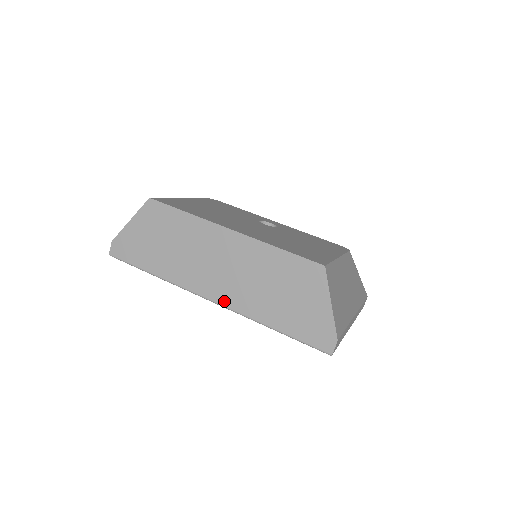
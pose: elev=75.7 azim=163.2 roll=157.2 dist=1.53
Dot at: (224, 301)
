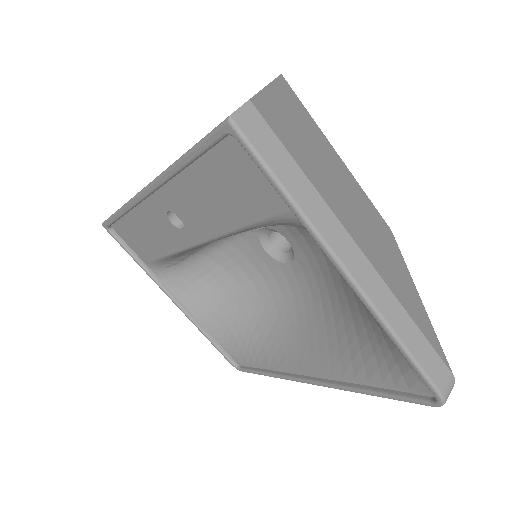
Dot at: occluded
